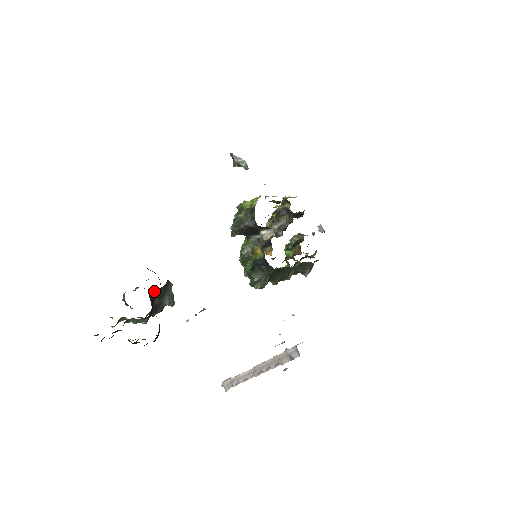
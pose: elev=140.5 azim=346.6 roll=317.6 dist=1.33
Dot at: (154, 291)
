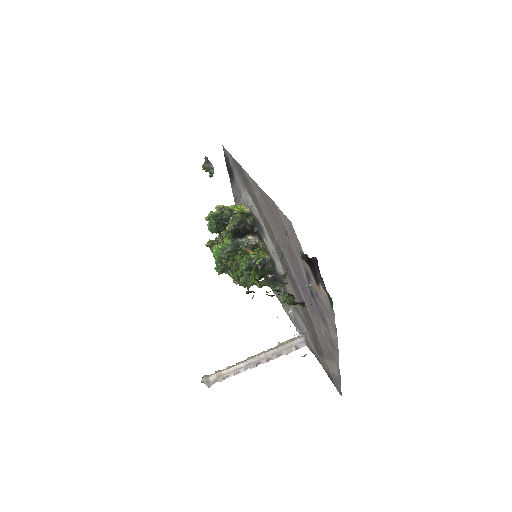
Dot at: (310, 258)
